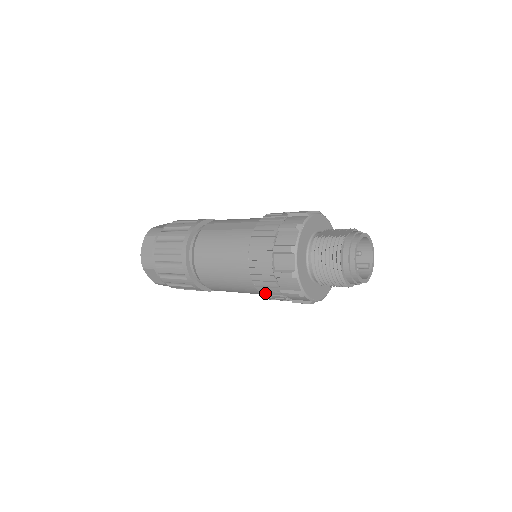
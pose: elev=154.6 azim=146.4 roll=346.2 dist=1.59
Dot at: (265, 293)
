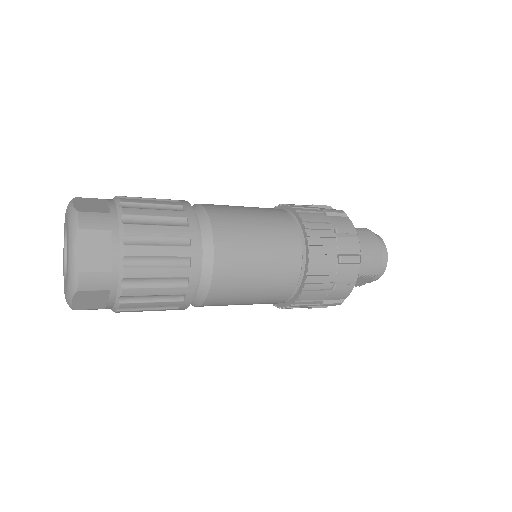
Dot at: (317, 261)
